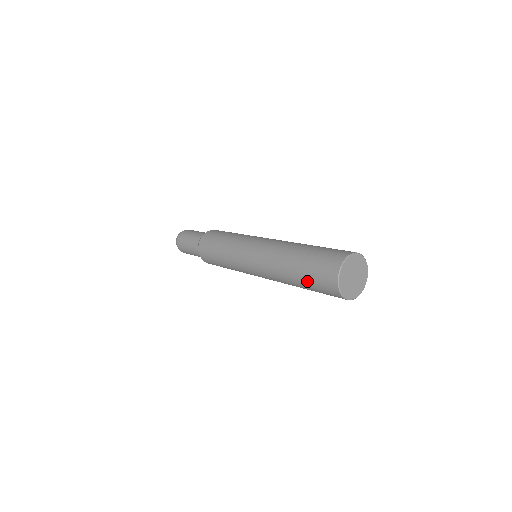
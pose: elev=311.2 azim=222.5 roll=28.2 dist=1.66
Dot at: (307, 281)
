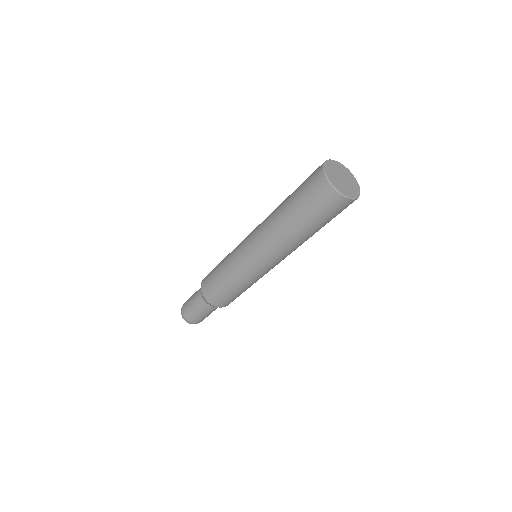
Dot at: (301, 207)
